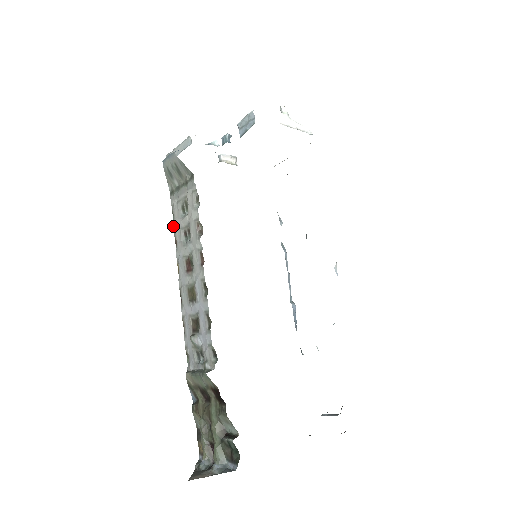
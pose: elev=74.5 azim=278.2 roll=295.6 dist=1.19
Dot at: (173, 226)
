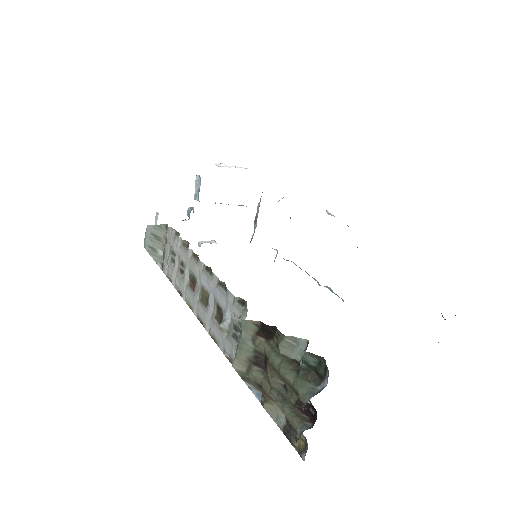
Dot at: (172, 284)
